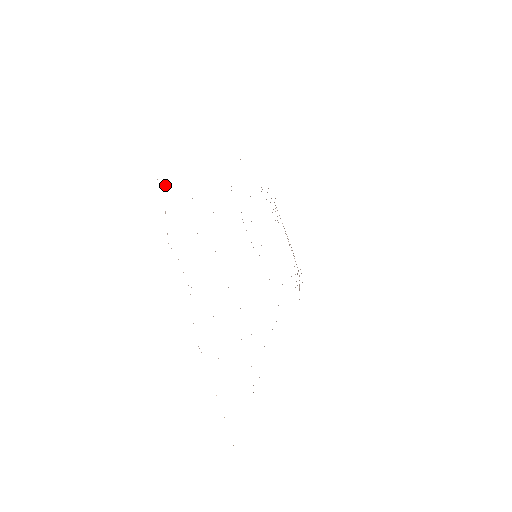
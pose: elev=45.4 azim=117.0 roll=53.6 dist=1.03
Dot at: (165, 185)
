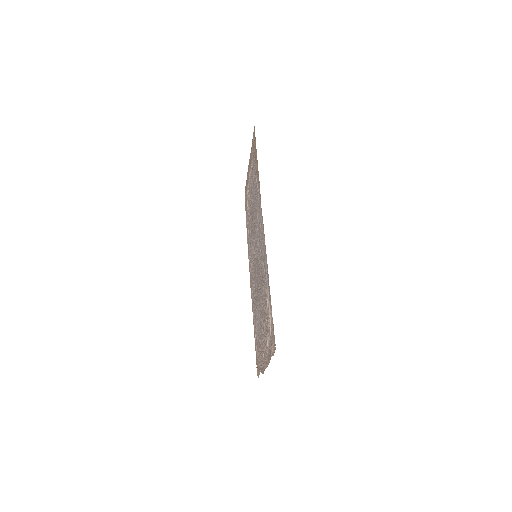
Dot at: (269, 320)
